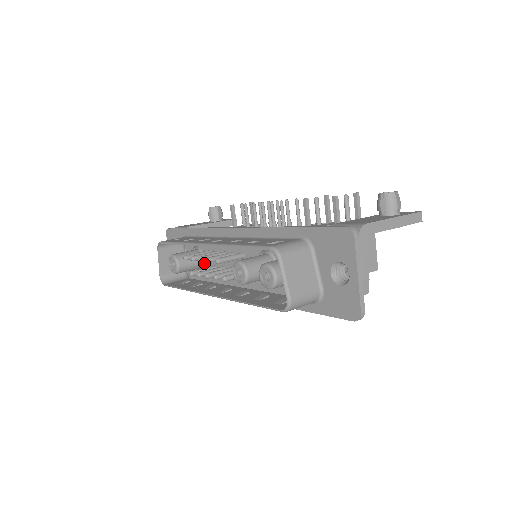
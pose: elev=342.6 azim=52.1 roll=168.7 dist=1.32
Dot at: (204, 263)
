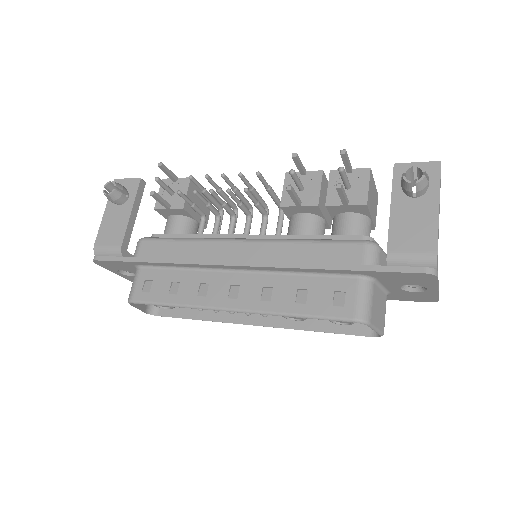
Dot at: occluded
